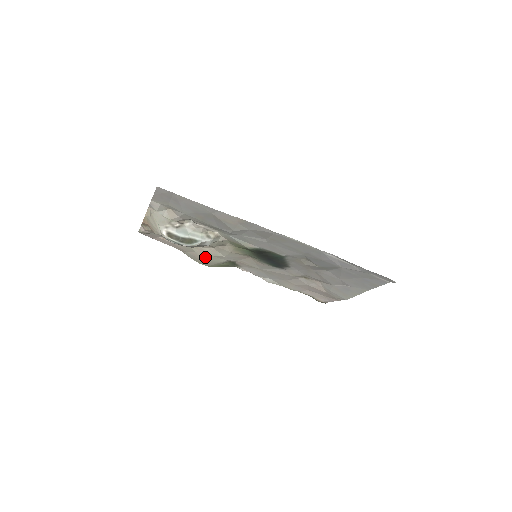
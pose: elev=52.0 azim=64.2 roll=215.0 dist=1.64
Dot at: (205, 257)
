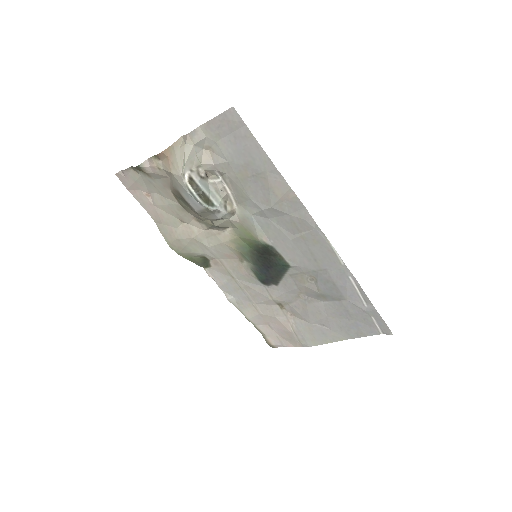
Dot at: (185, 238)
